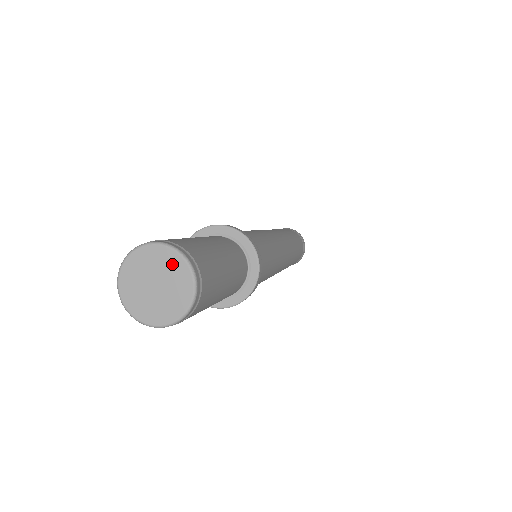
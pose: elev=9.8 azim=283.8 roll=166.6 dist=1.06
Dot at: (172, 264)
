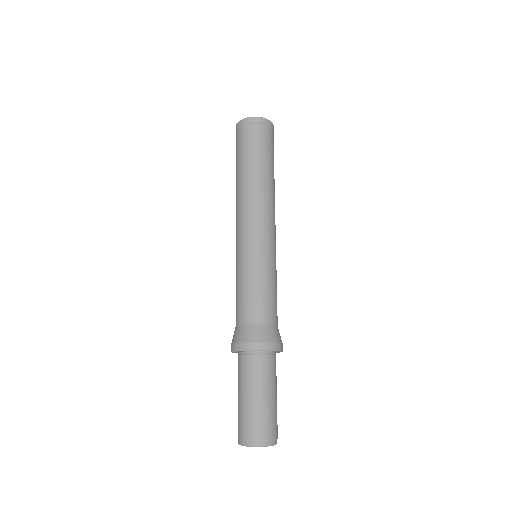
Dot at: (267, 446)
